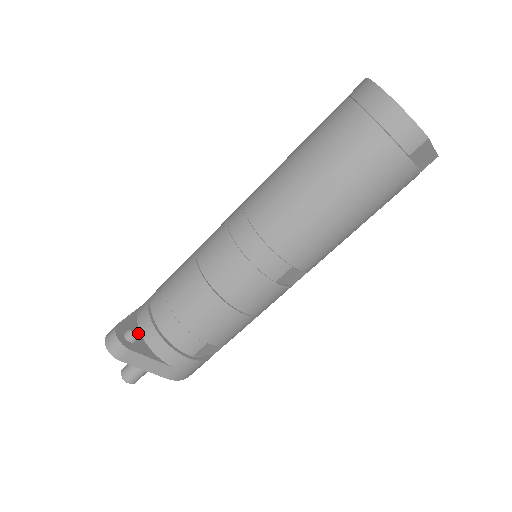
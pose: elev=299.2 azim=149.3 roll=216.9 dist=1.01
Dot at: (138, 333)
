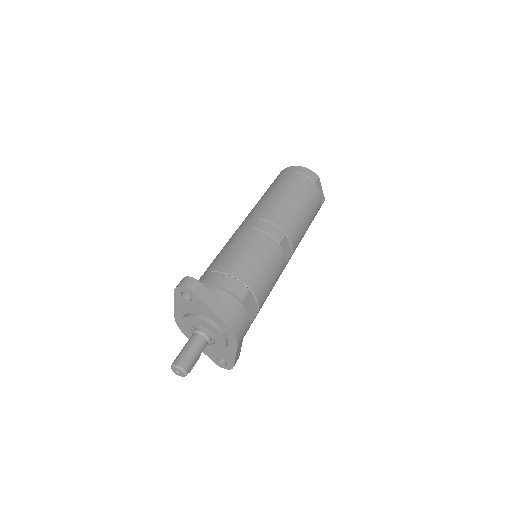
Dot at: occluded
